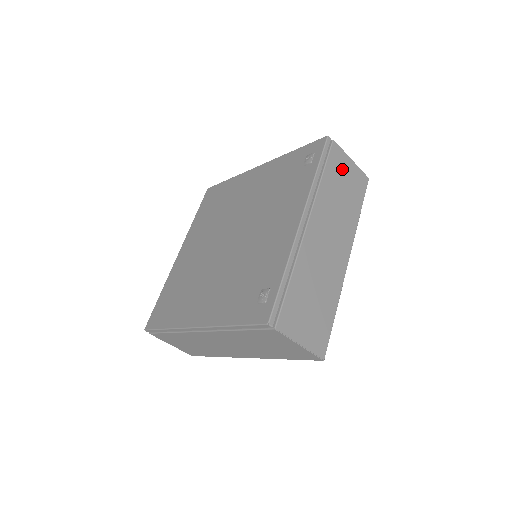
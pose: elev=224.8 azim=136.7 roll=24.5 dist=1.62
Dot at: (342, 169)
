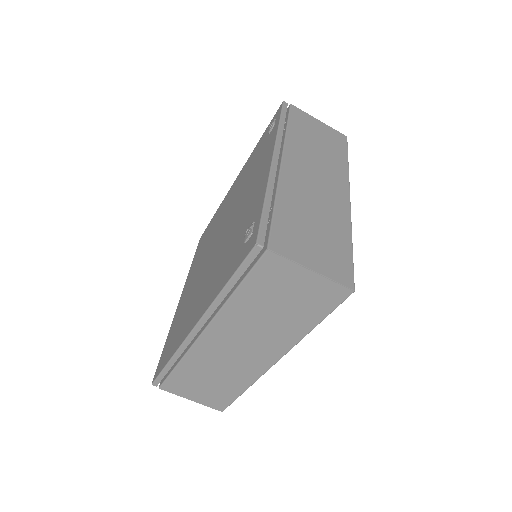
Dot at: (310, 126)
